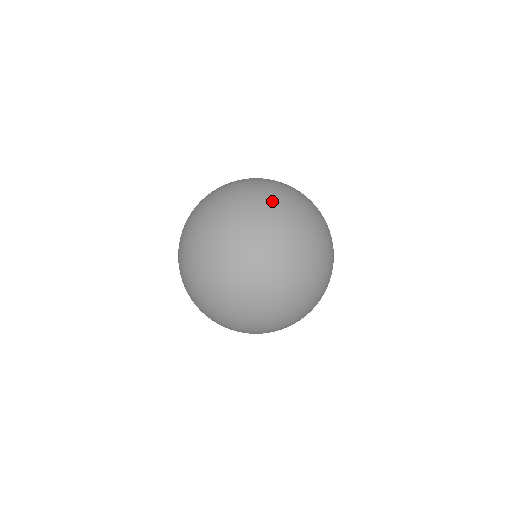
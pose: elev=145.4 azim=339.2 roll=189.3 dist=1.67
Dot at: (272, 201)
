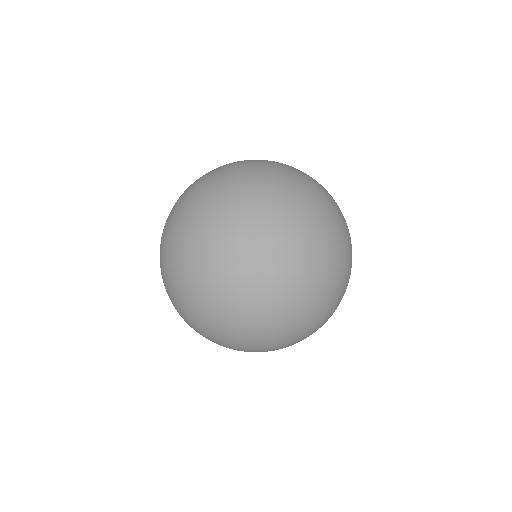
Dot at: (302, 178)
